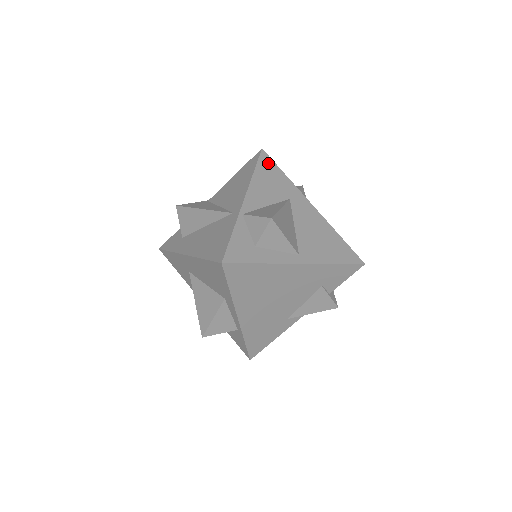
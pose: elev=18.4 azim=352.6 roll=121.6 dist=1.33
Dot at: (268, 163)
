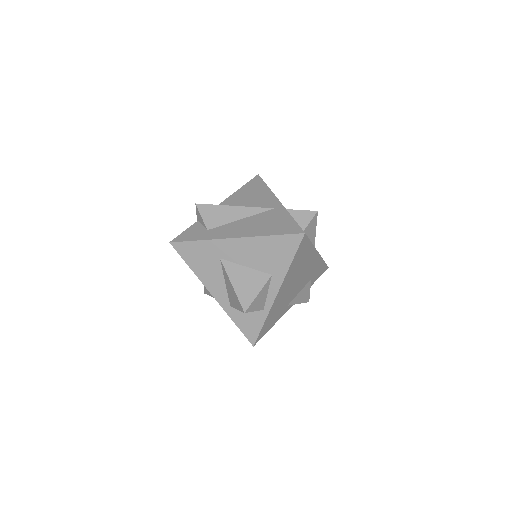
Dot at: occluded
